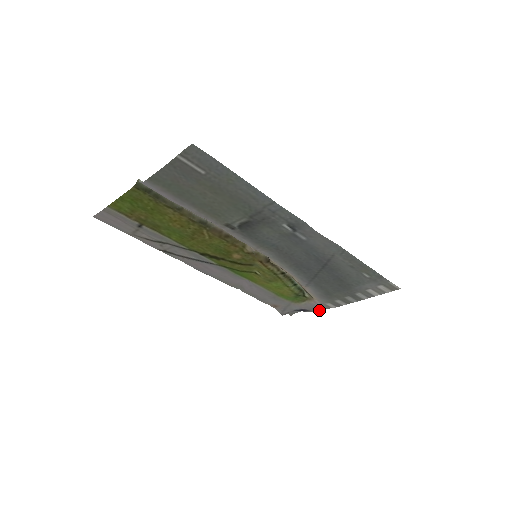
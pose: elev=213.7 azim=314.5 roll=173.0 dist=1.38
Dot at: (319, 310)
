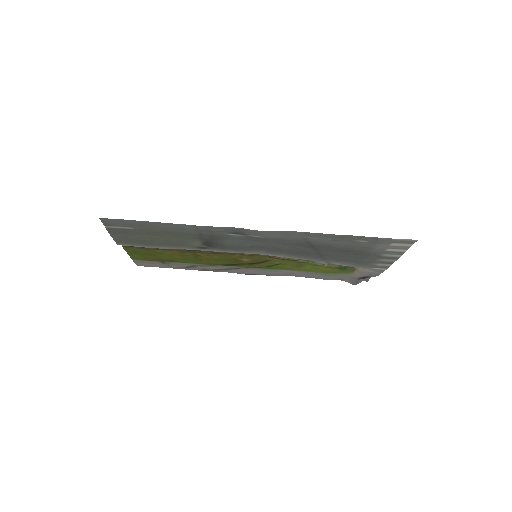
Dot at: (378, 274)
